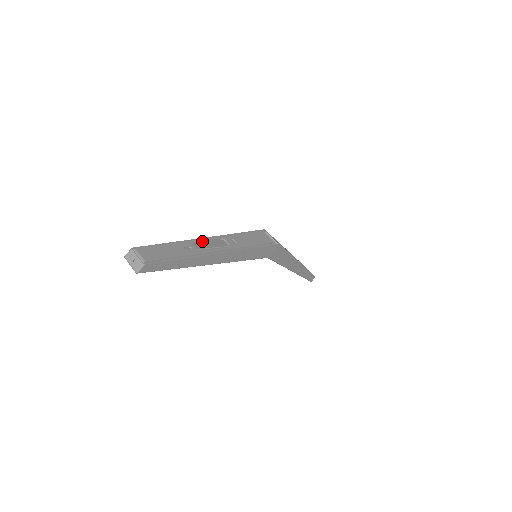
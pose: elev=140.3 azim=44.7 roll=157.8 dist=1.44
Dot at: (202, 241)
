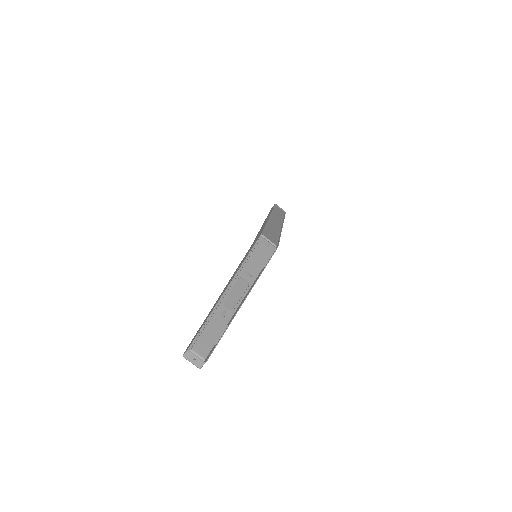
Dot at: occluded
